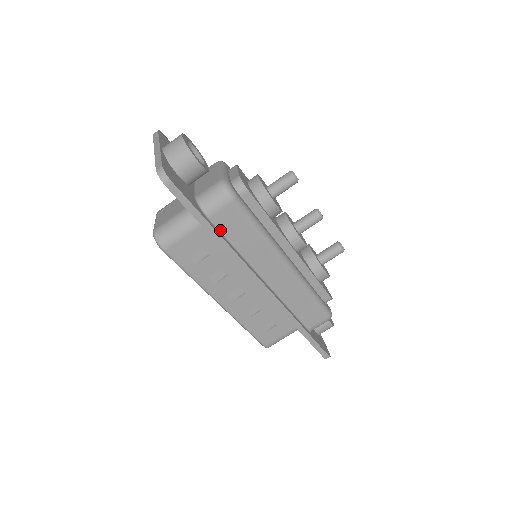
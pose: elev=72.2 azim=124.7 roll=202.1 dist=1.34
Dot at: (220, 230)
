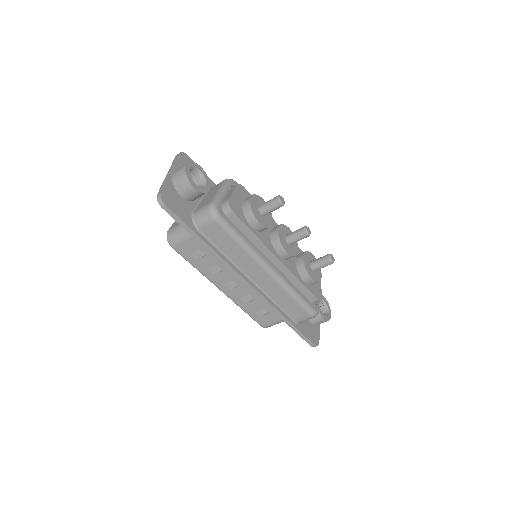
Dot at: (209, 240)
